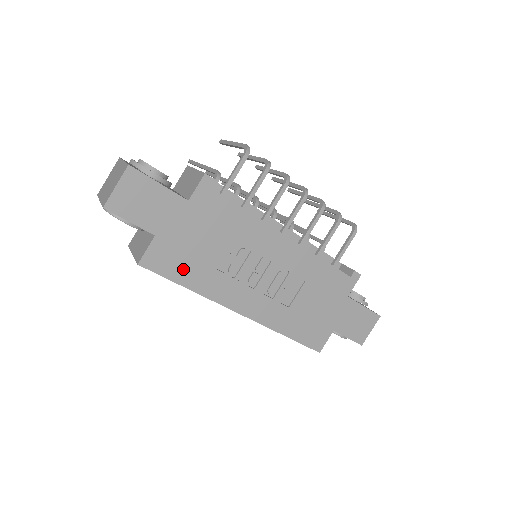
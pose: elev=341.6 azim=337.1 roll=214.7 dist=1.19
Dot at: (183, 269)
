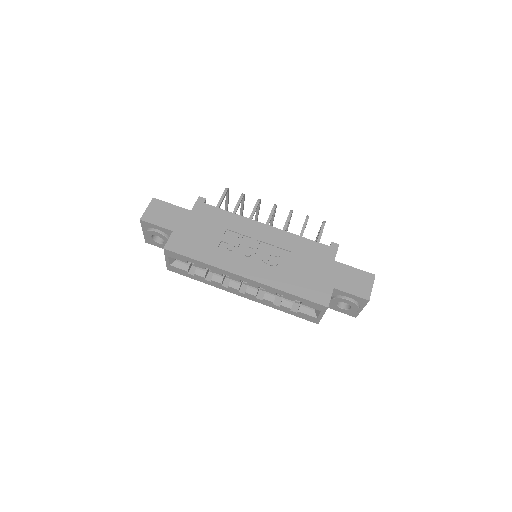
Dot at: (194, 249)
